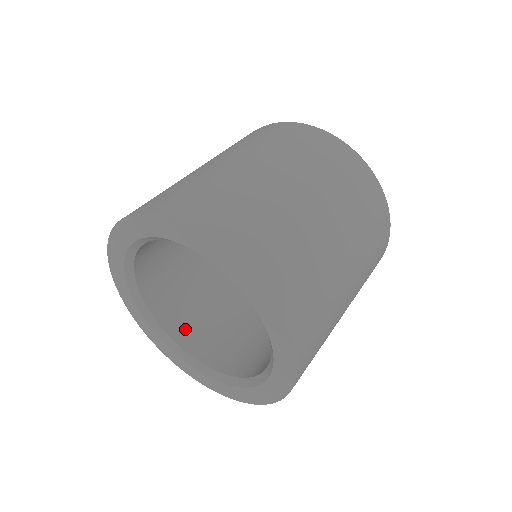
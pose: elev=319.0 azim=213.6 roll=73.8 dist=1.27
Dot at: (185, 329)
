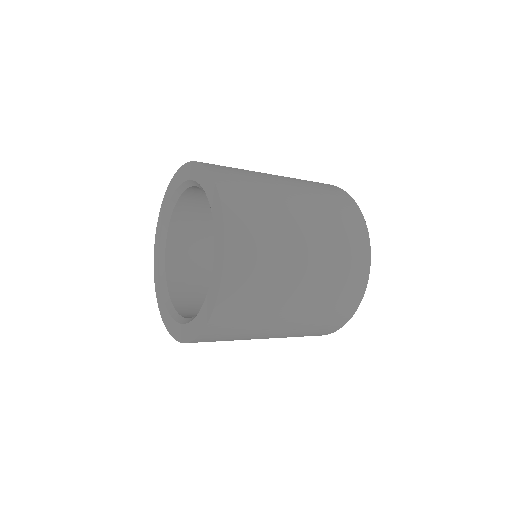
Dot at: (180, 285)
